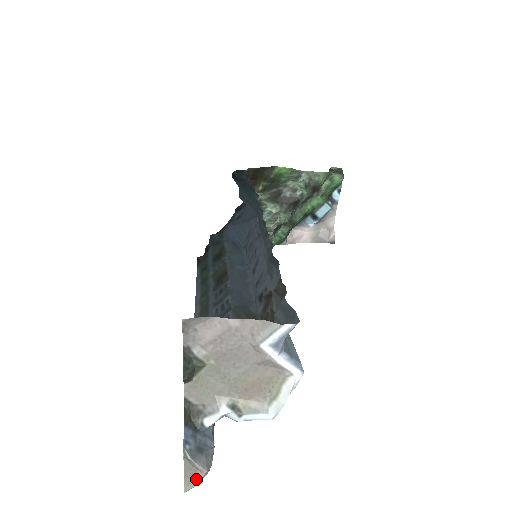
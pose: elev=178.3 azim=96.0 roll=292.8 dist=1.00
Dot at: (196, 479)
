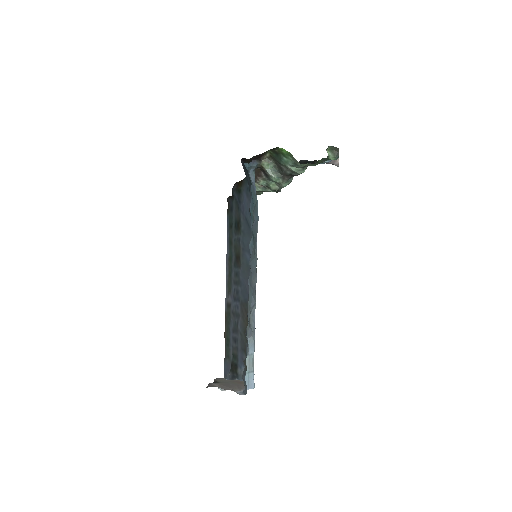
Dot at: occluded
